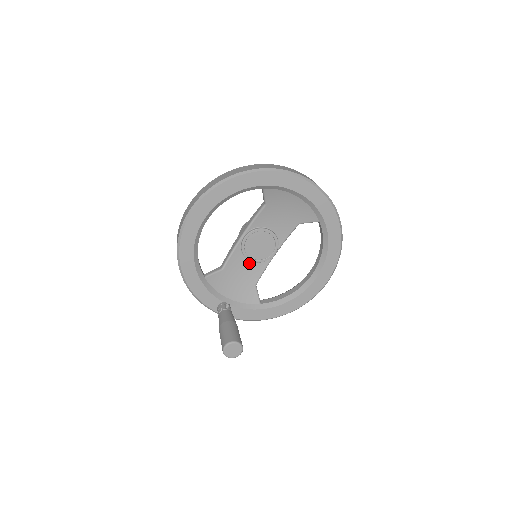
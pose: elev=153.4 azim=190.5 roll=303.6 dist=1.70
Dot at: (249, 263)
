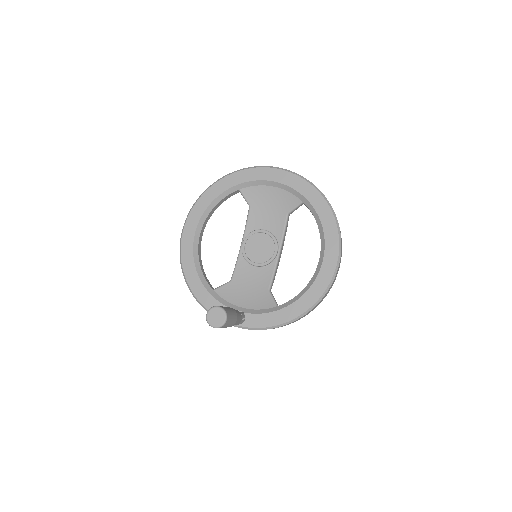
Dot at: (256, 270)
